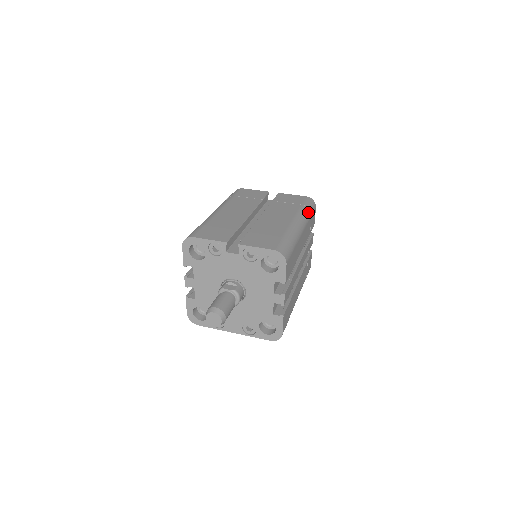
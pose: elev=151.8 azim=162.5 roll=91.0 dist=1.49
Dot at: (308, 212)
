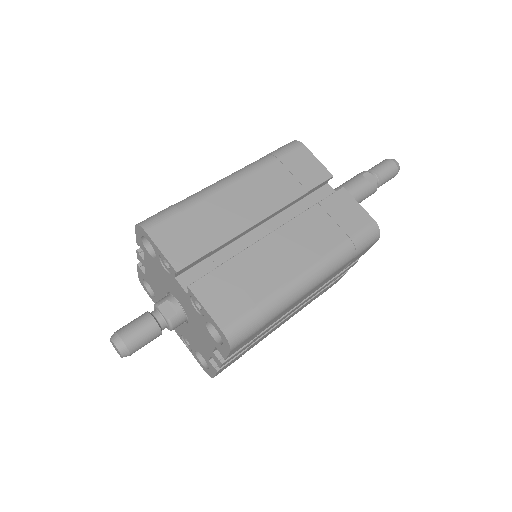
Dot at: (349, 255)
